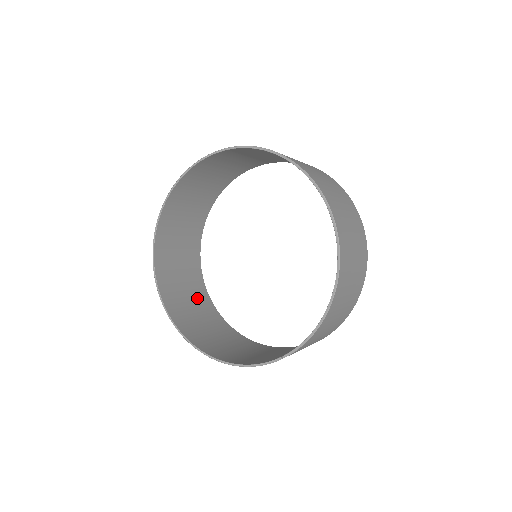
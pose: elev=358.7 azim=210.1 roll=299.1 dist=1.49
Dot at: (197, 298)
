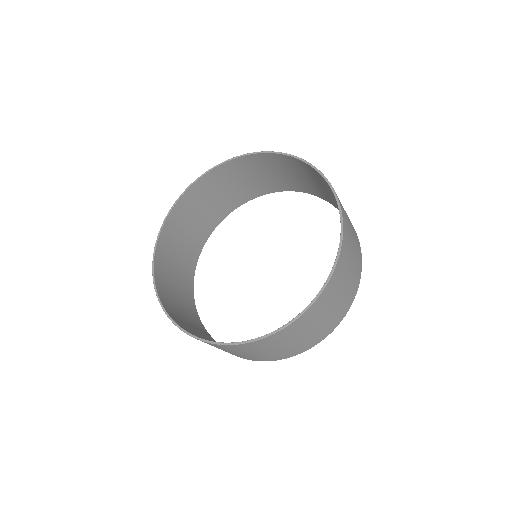
Dot at: (191, 244)
